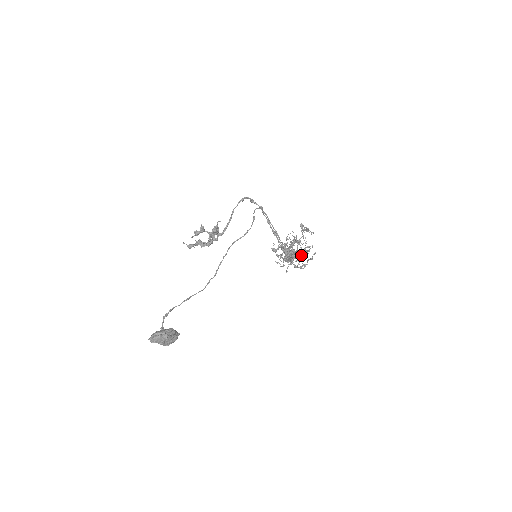
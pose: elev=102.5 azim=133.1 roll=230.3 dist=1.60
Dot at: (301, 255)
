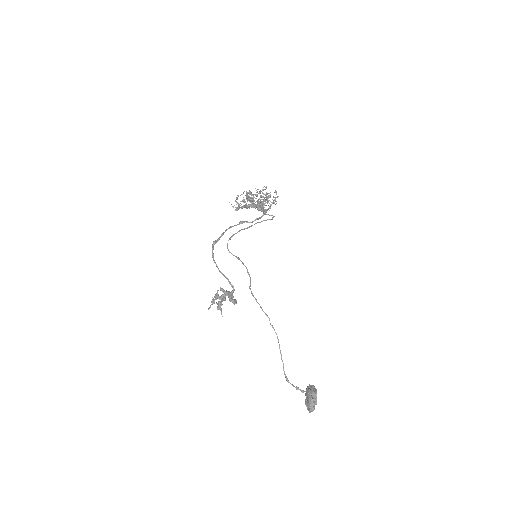
Dot at: occluded
